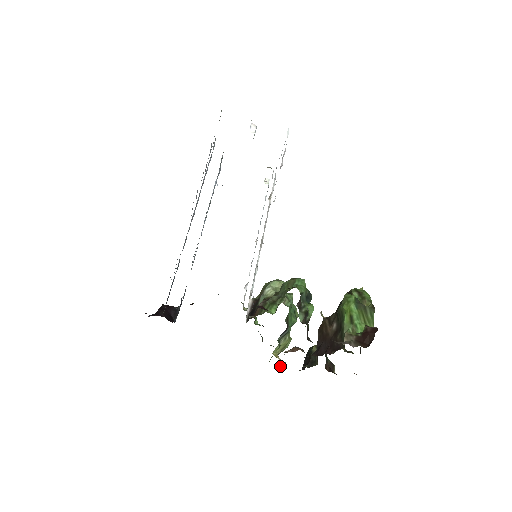
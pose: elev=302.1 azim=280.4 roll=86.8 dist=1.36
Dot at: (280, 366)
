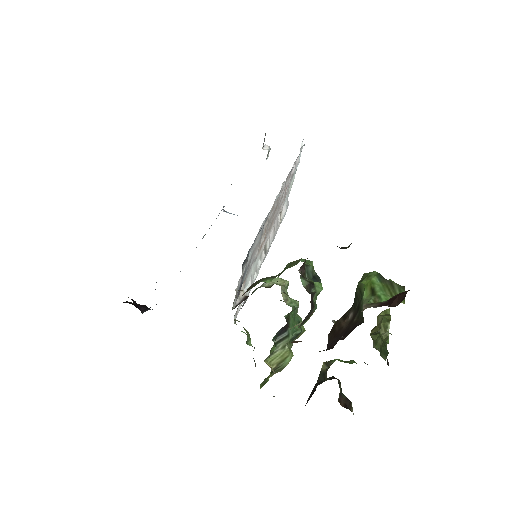
Dot at: occluded
